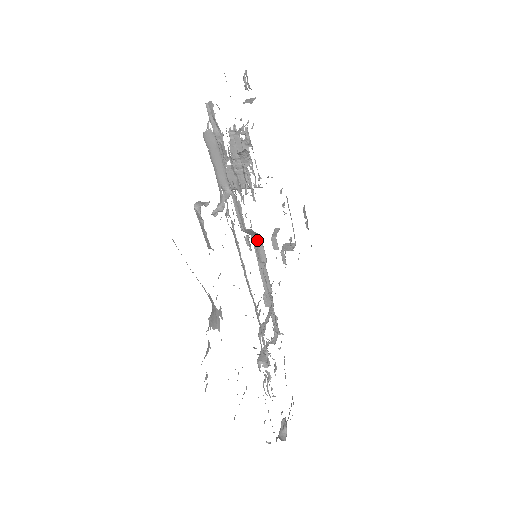
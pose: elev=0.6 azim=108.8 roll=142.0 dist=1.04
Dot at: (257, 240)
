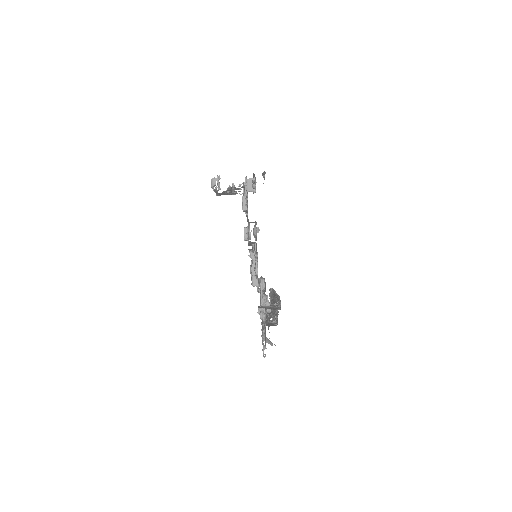
Dot at: occluded
